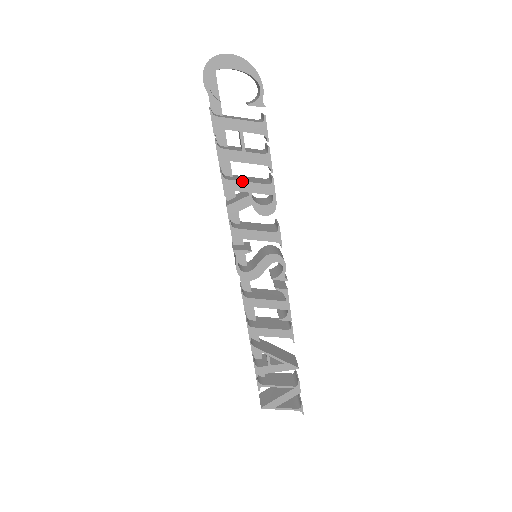
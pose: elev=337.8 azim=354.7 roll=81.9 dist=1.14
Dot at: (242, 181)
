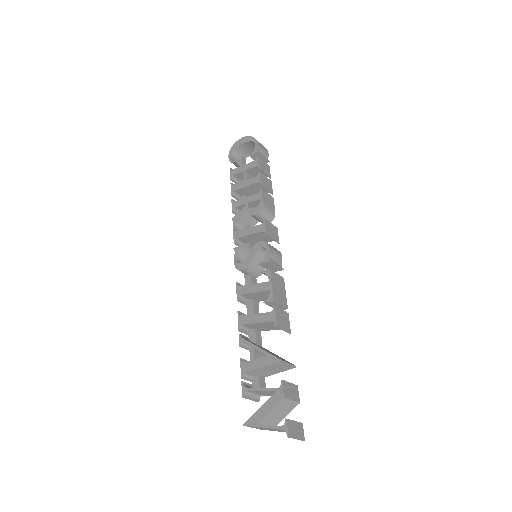
Dot at: (243, 198)
